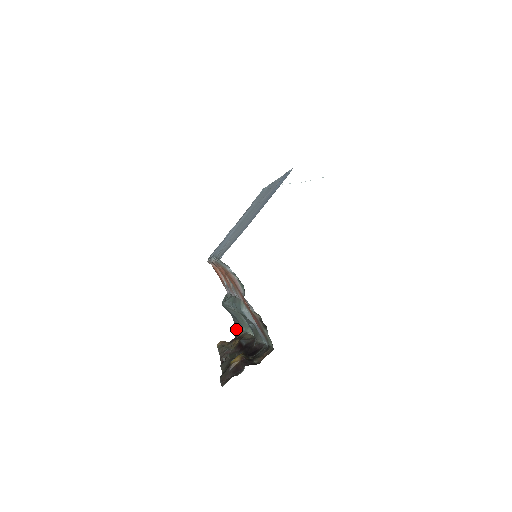
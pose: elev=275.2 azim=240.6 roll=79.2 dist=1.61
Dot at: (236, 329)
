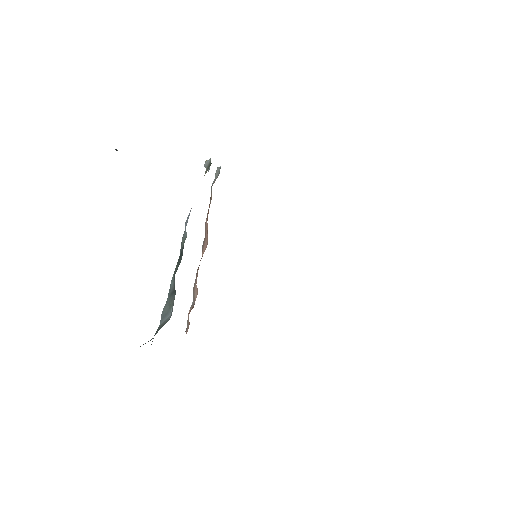
Dot at: occluded
